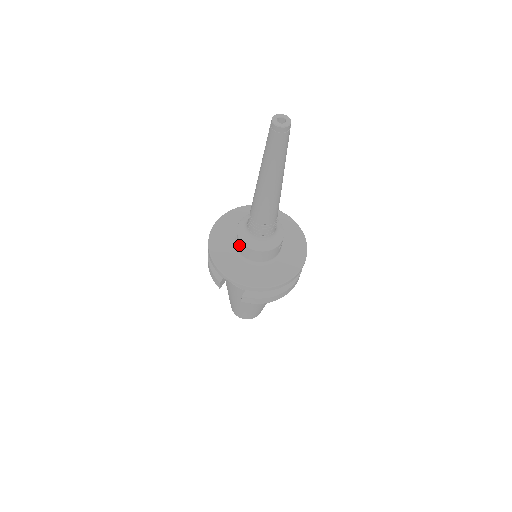
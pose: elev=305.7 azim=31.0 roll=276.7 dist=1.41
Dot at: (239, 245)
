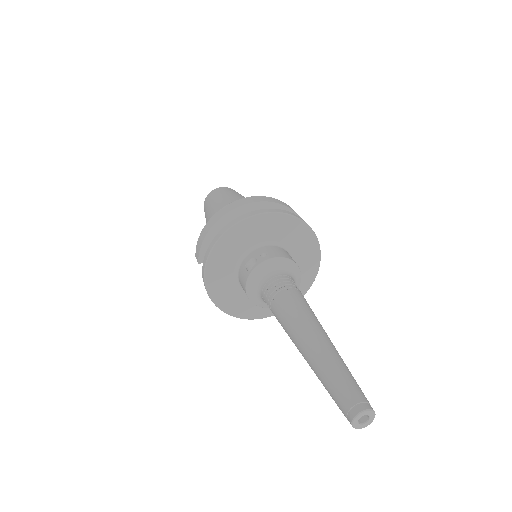
Dot at: (243, 275)
